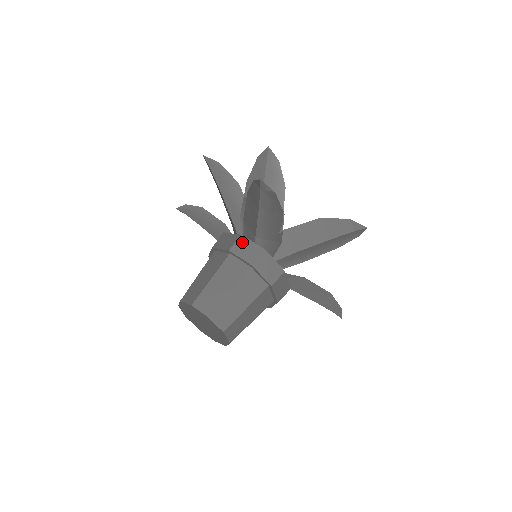
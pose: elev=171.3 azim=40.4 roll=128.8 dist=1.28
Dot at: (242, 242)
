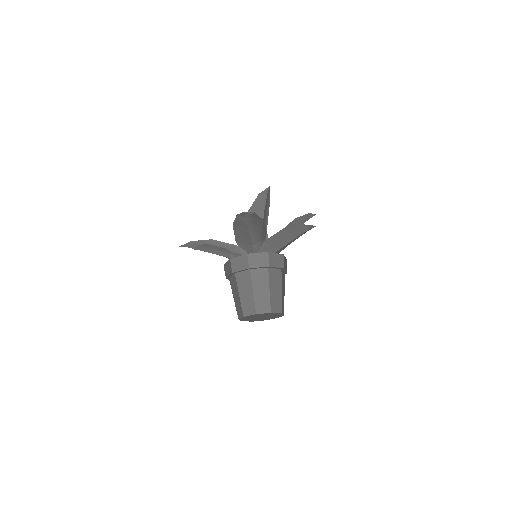
Dot at: (272, 257)
